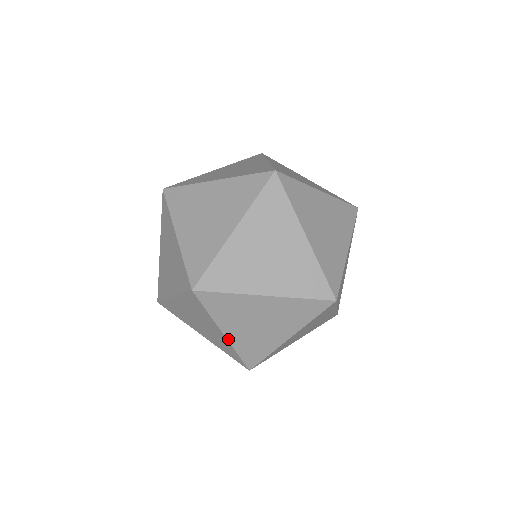
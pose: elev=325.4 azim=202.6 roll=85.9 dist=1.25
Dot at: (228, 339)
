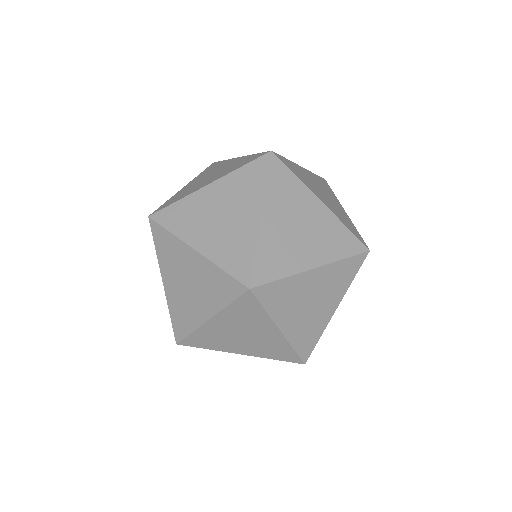
Dot at: (202, 254)
